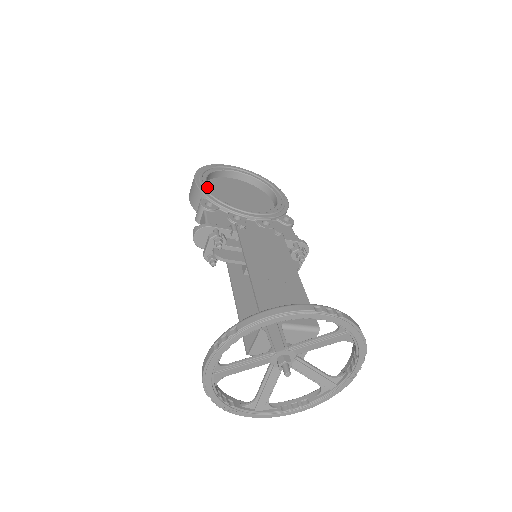
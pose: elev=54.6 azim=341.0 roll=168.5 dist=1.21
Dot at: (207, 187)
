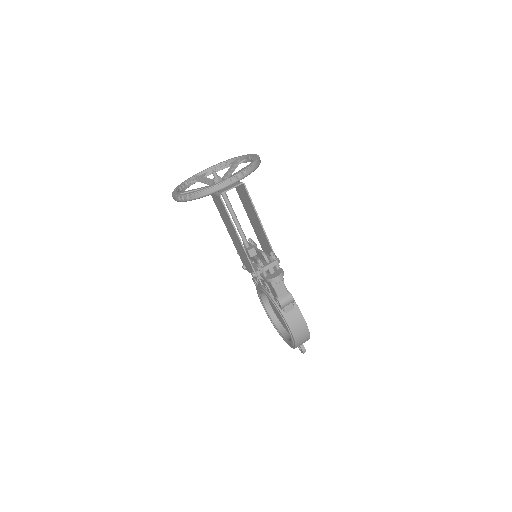
Dot at: occluded
